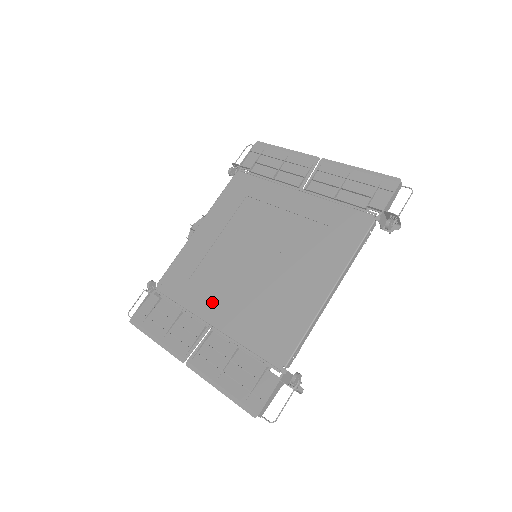
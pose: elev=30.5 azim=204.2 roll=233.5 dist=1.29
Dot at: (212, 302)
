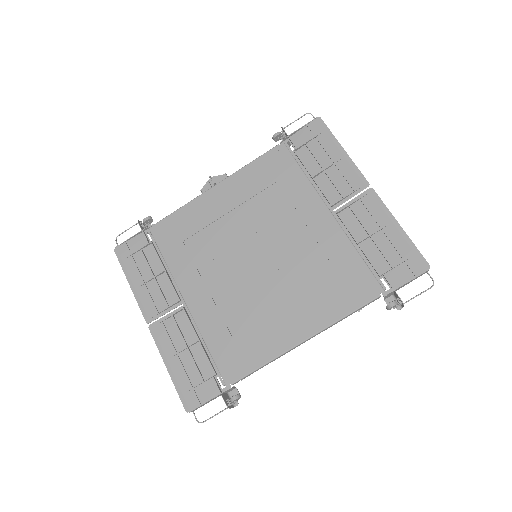
Dot at: (195, 280)
